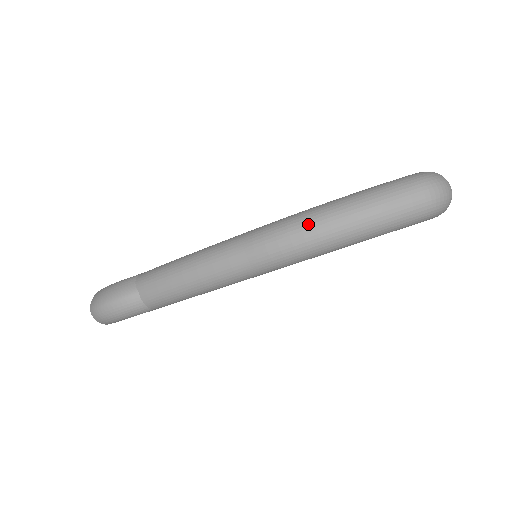
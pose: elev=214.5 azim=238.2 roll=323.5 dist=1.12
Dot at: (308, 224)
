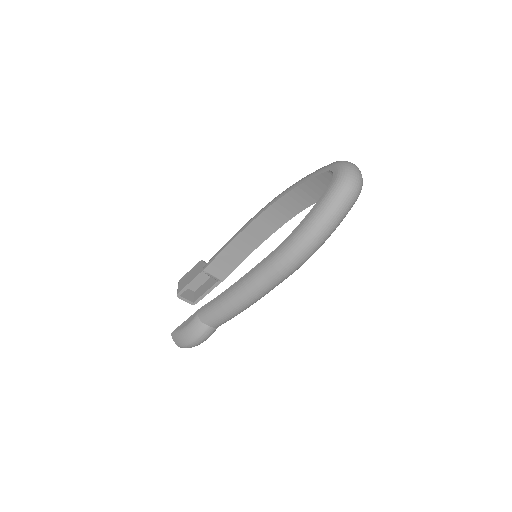
Dot at: (299, 251)
